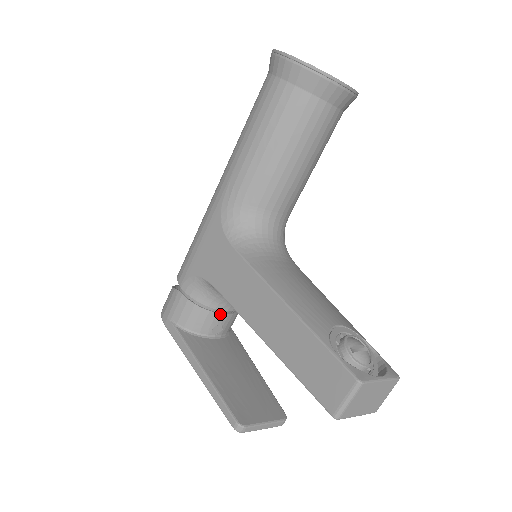
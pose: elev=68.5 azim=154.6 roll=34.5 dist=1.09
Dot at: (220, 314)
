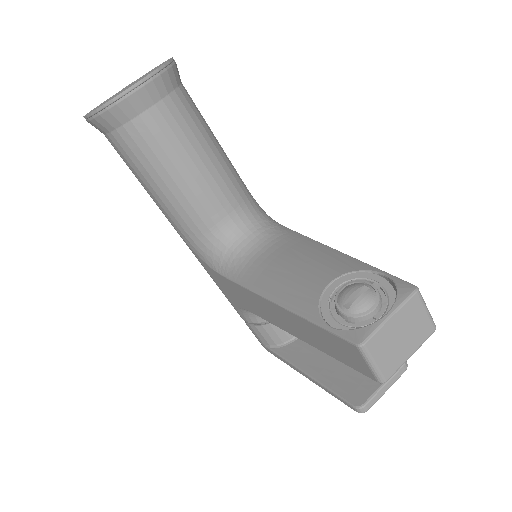
Dot at: occluded
